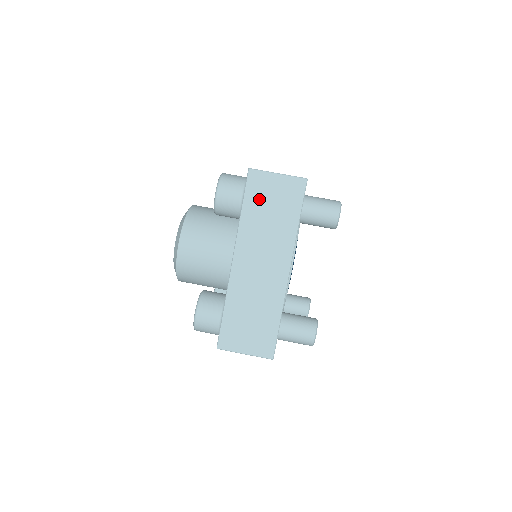
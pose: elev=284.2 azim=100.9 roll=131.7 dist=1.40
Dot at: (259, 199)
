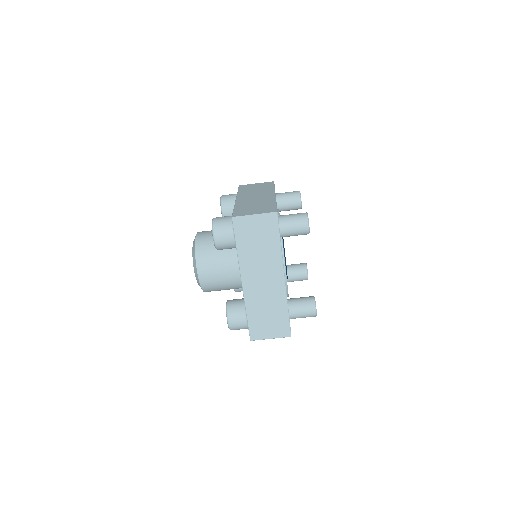
Dot at: (247, 236)
